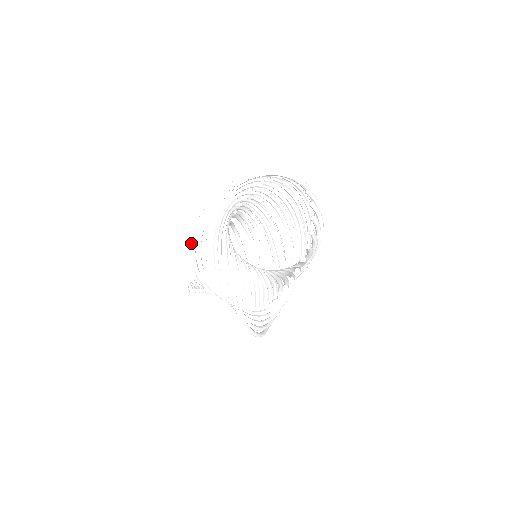
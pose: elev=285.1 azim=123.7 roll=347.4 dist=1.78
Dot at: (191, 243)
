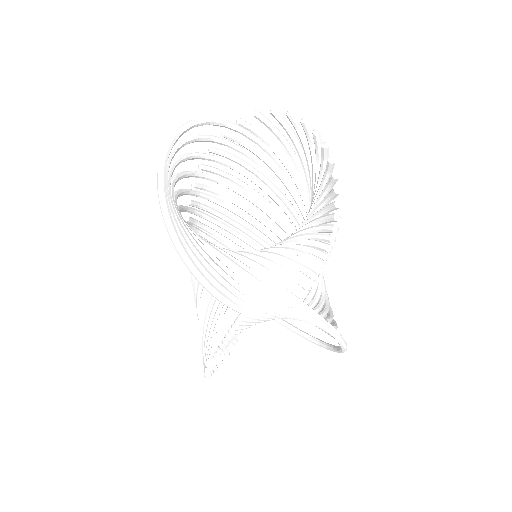
Dot at: (174, 244)
